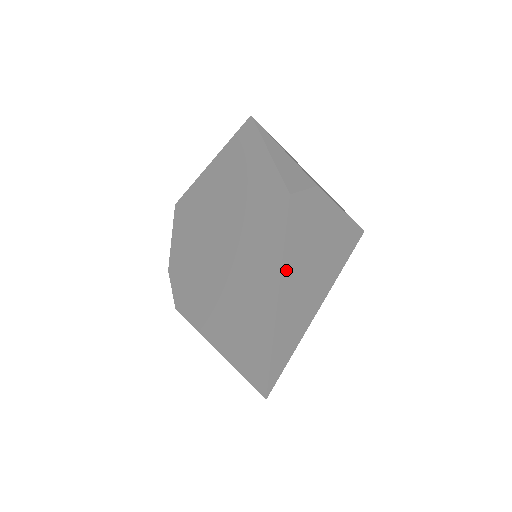
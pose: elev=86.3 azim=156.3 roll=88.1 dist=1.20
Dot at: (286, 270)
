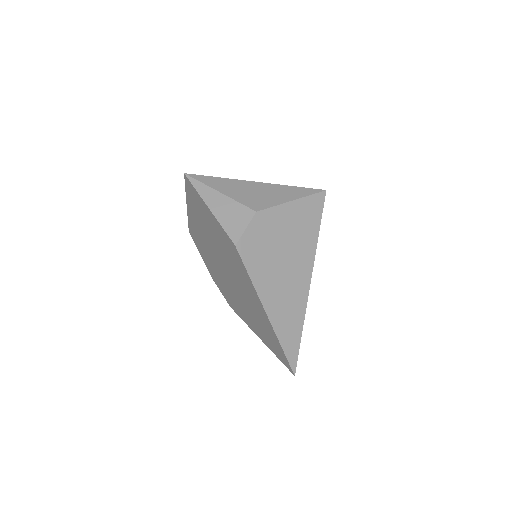
Dot at: (263, 294)
